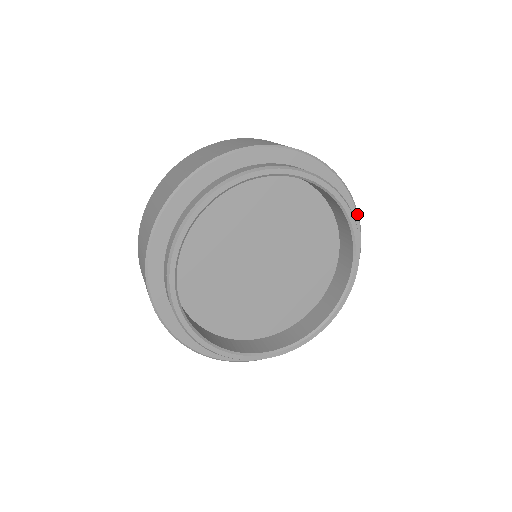
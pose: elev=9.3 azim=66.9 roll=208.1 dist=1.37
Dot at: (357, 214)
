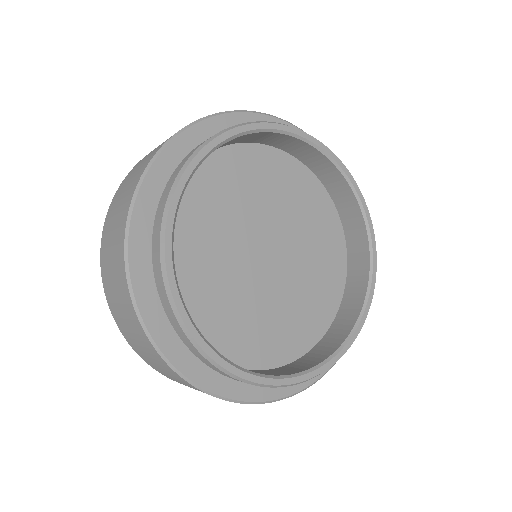
Dot at: occluded
